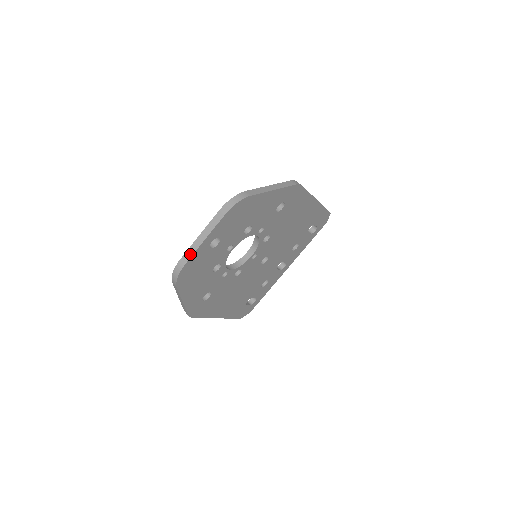
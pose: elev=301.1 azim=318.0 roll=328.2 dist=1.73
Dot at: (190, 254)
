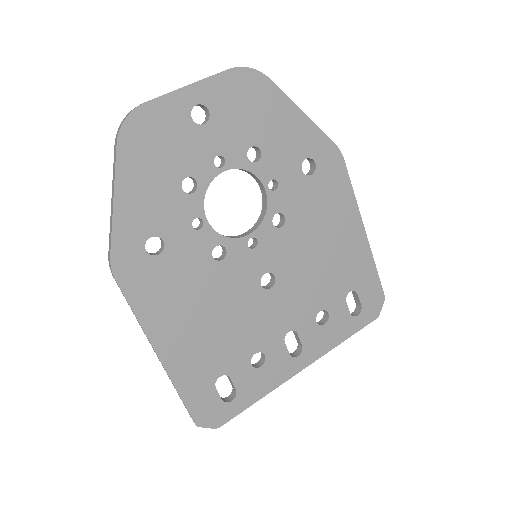
Dot at: (160, 96)
